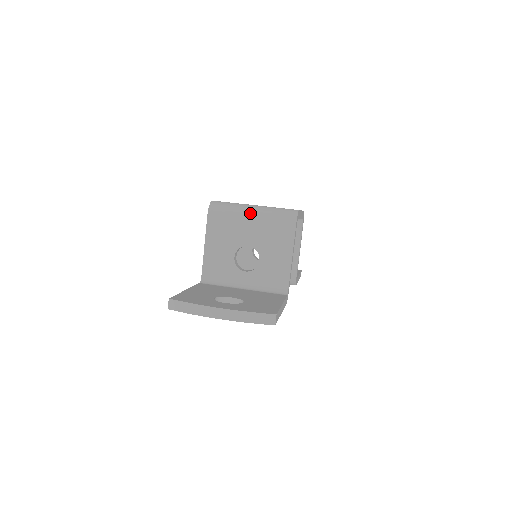
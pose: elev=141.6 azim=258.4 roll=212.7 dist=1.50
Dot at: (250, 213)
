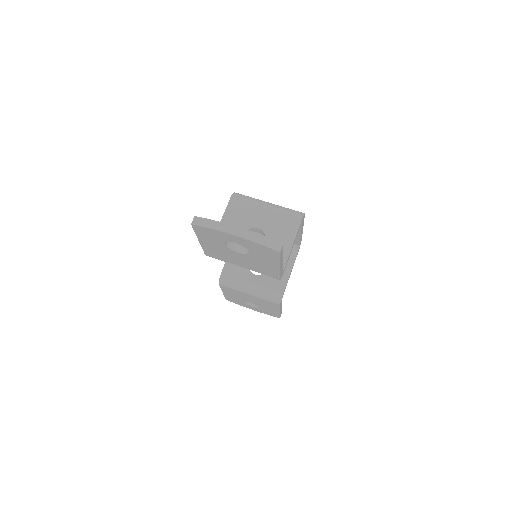
Dot at: (266, 204)
